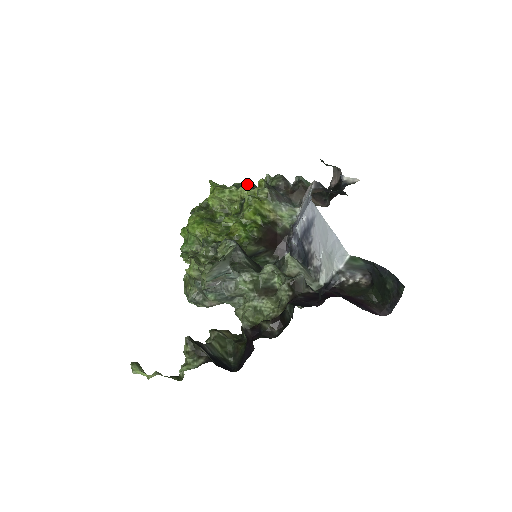
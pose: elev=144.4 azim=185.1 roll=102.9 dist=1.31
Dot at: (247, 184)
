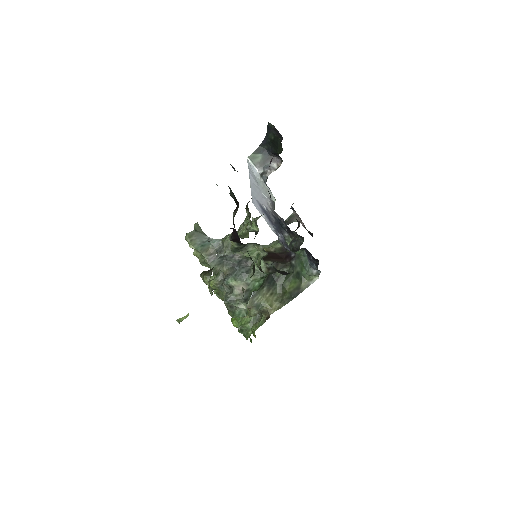
Dot at: occluded
